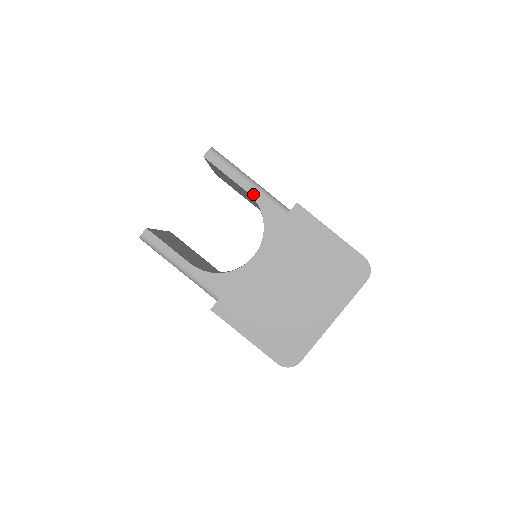
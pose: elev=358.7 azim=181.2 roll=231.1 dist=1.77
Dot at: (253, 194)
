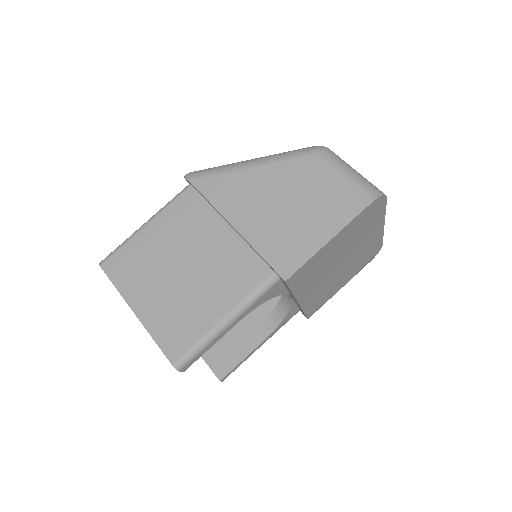
Dot at: (244, 316)
